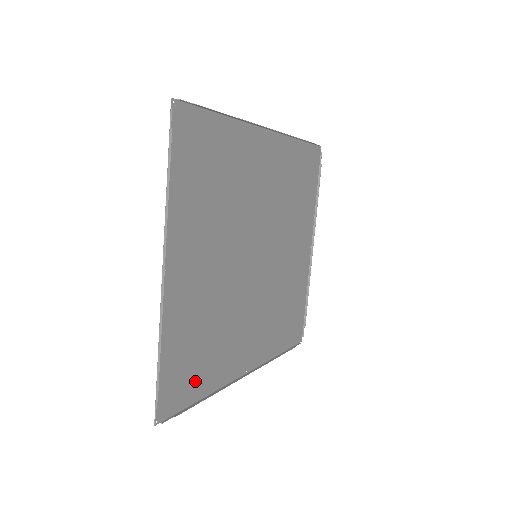
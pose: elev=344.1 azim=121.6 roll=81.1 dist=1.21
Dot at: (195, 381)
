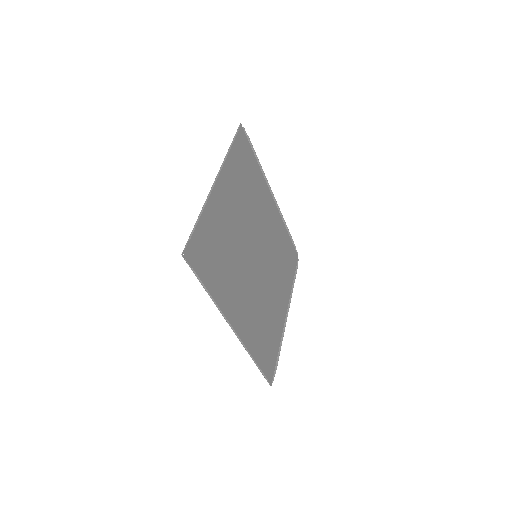
Dot at: (208, 271)
